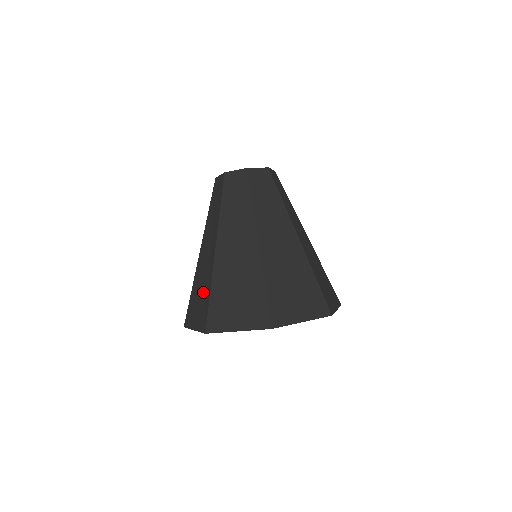
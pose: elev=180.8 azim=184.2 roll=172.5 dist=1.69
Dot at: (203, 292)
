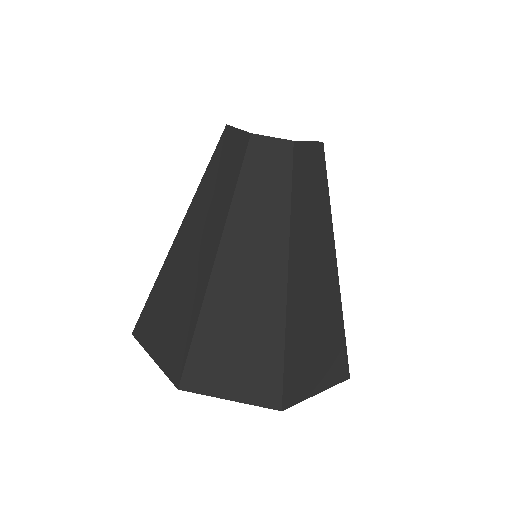
Dot at: occluded
